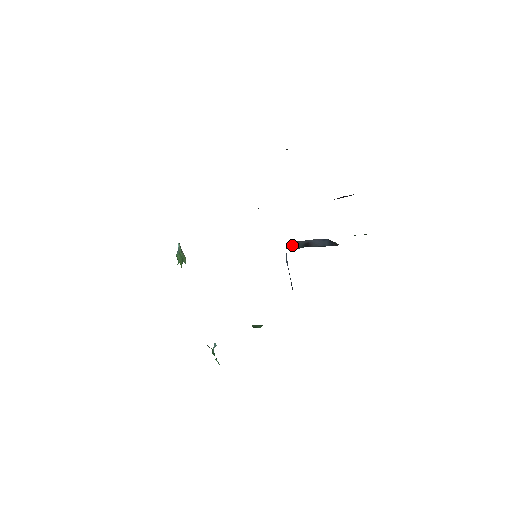
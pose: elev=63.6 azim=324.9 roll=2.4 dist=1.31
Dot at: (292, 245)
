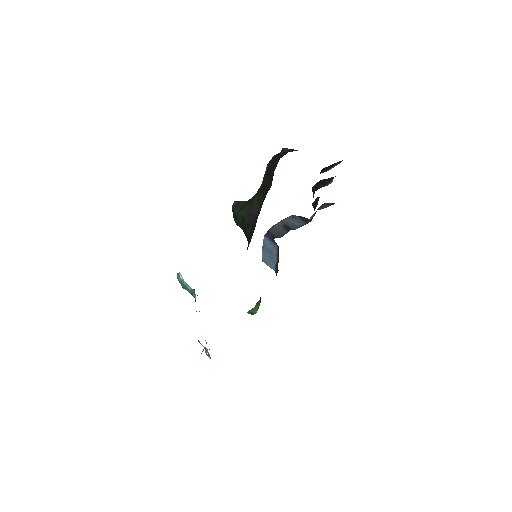
Dot at: (274, 232)
